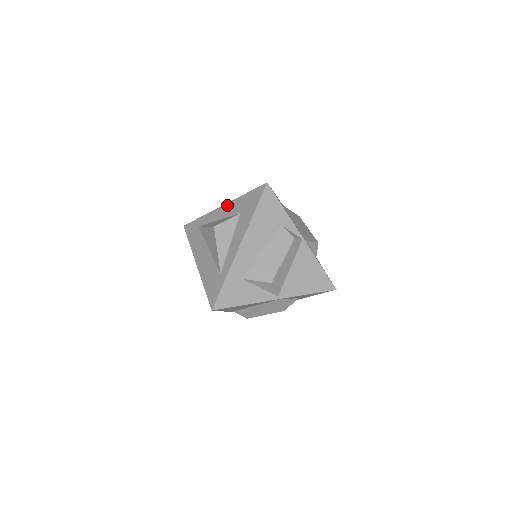
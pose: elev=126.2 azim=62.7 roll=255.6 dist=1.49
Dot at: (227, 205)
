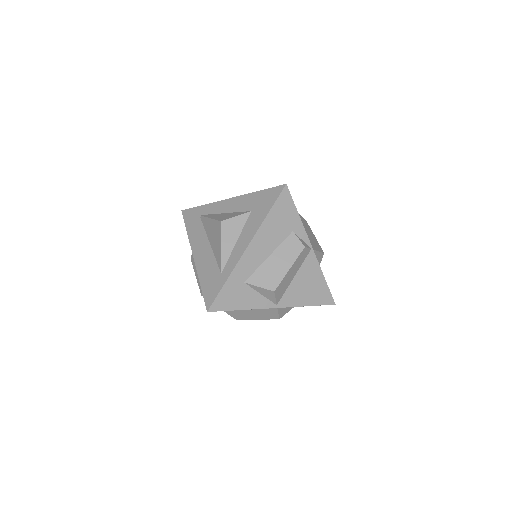
Dot at: (236, 199)
